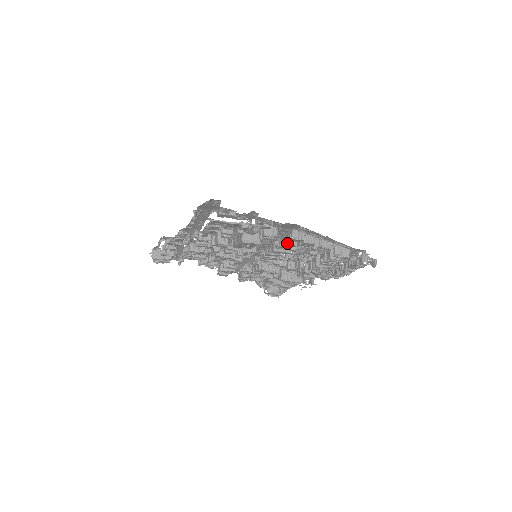
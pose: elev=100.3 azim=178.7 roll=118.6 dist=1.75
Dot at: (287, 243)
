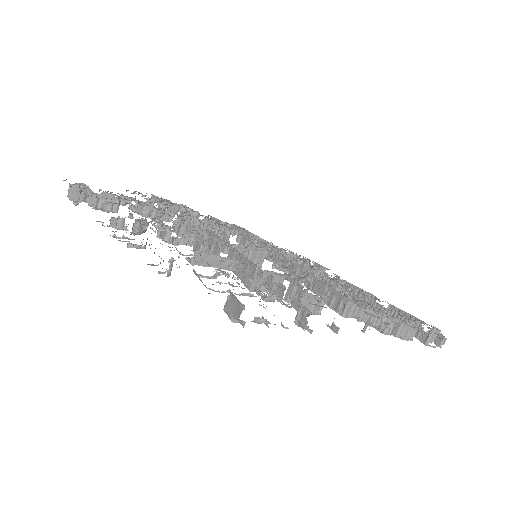
Dot at: occluded
